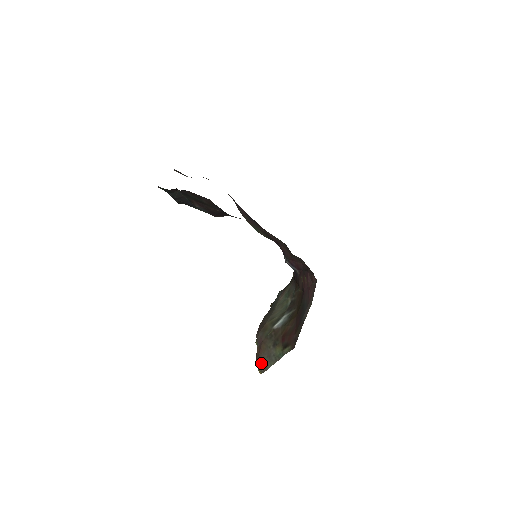
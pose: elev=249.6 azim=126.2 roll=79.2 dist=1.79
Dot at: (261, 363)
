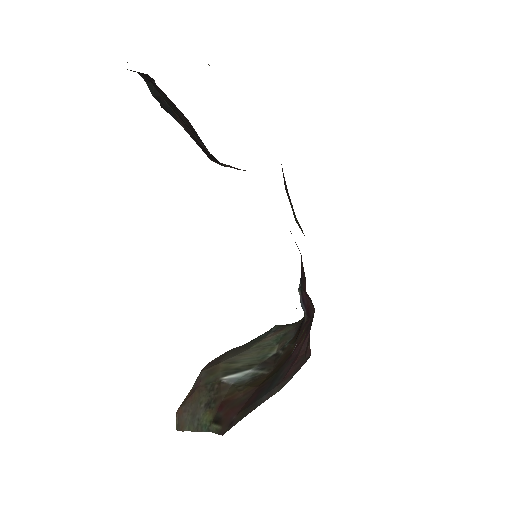
Dot at: (181, 415)
